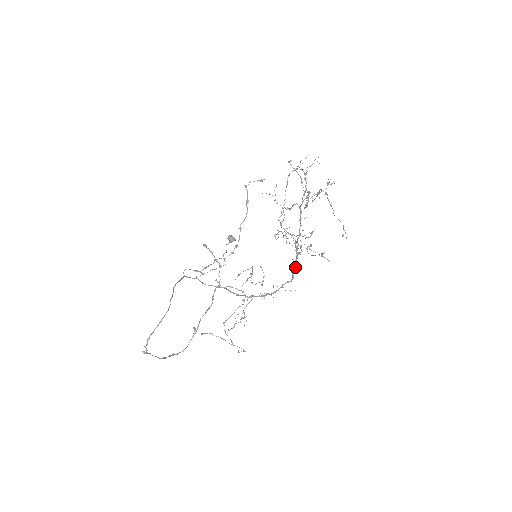
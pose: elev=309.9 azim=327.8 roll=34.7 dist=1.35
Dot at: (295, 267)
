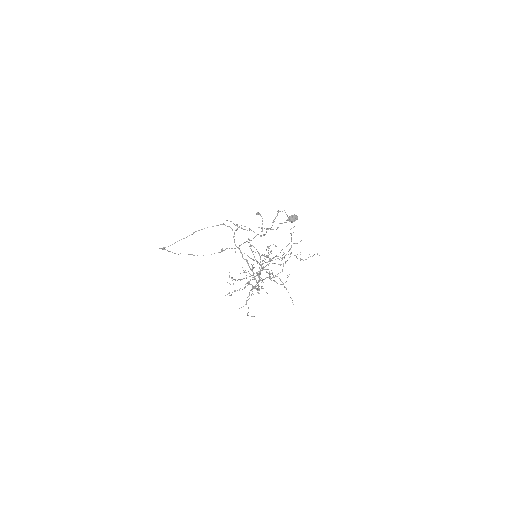
Dot at: (256, 289)
